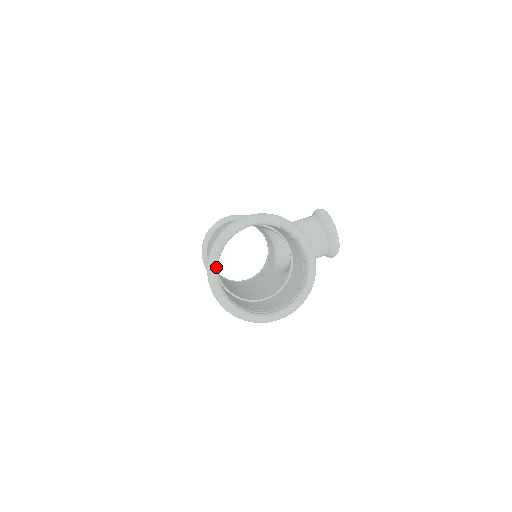
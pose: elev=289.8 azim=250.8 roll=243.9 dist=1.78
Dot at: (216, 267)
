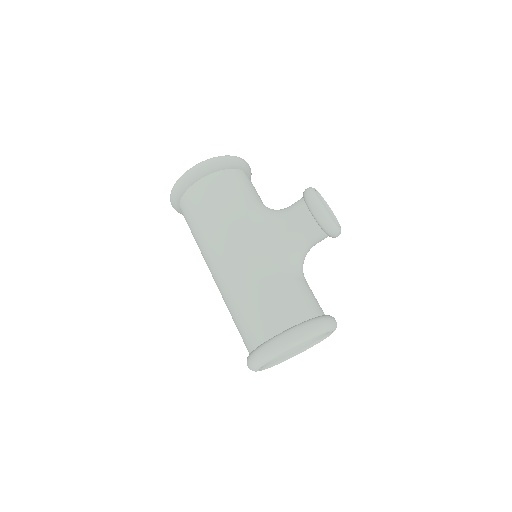
Dot at: occluded
